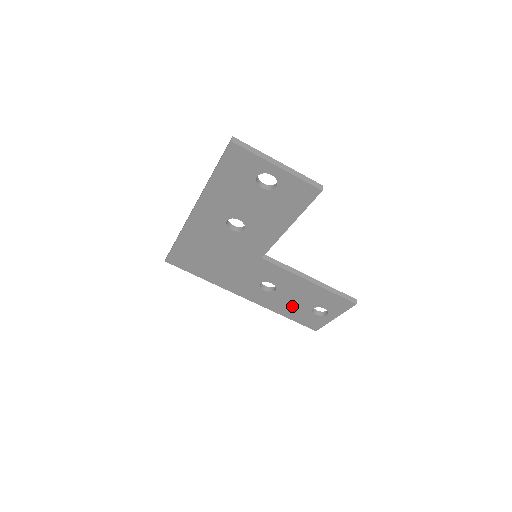
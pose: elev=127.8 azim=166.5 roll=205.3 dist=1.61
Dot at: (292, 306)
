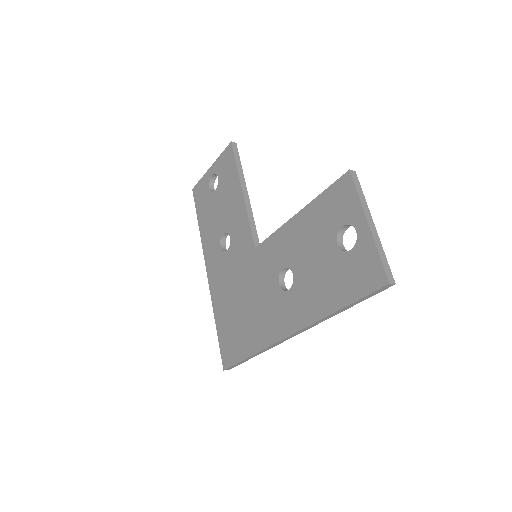
Dot at: (324, 276)
